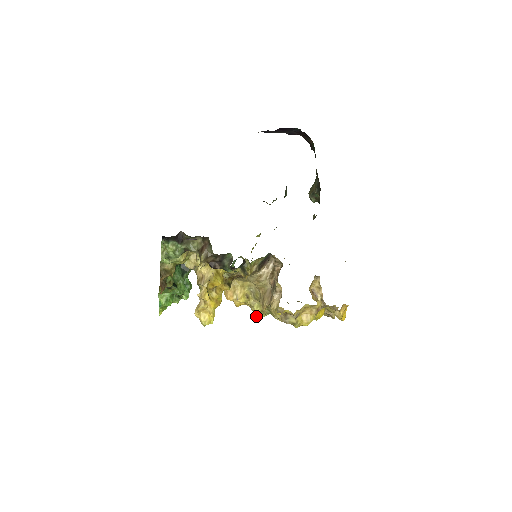
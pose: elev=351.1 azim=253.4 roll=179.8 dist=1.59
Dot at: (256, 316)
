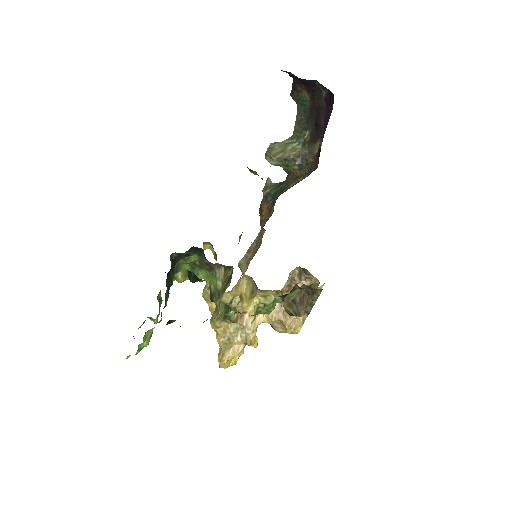
Dot at: occluded
